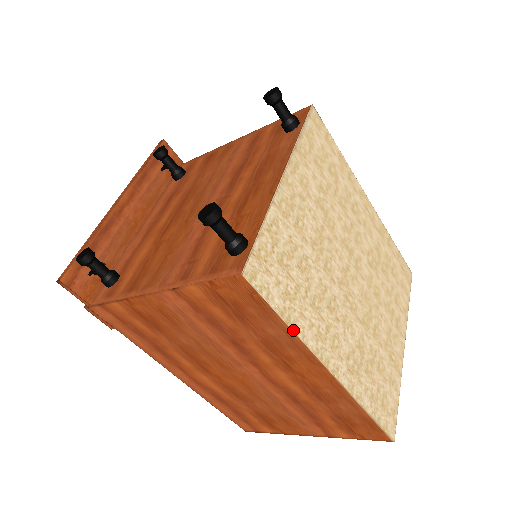
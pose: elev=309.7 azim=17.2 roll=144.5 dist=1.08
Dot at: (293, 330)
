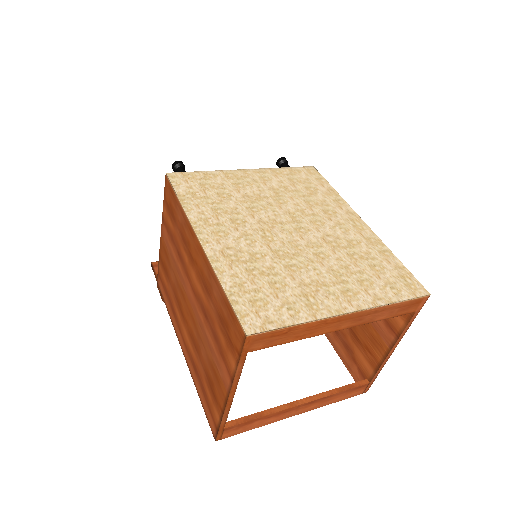
Dot at: (182, 205)
